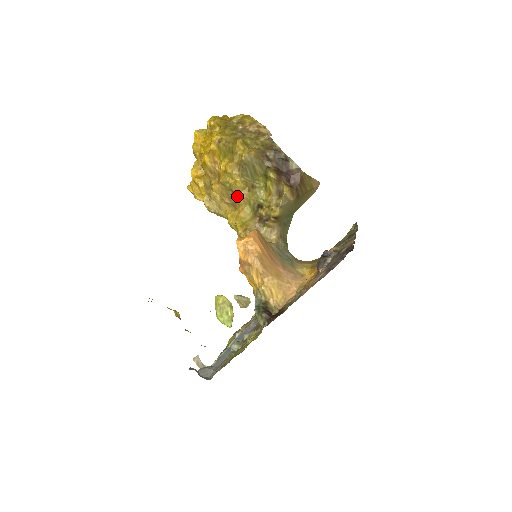
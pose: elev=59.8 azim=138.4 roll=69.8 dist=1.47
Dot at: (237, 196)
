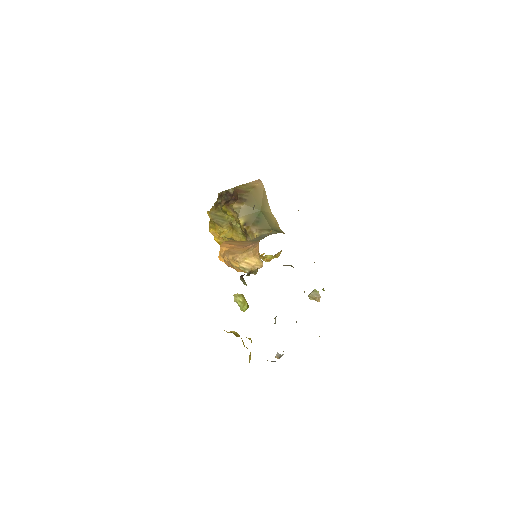
Dot at: (233, 238)
